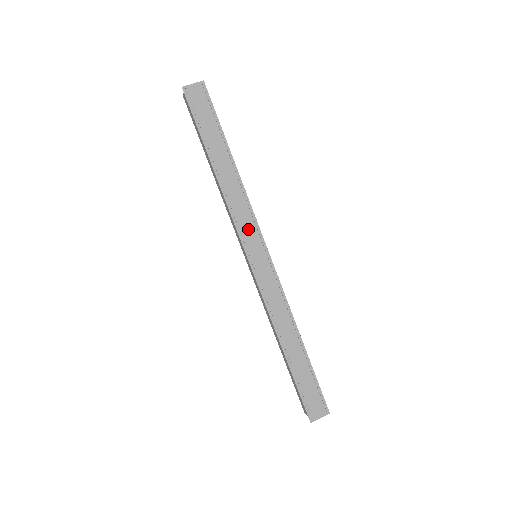
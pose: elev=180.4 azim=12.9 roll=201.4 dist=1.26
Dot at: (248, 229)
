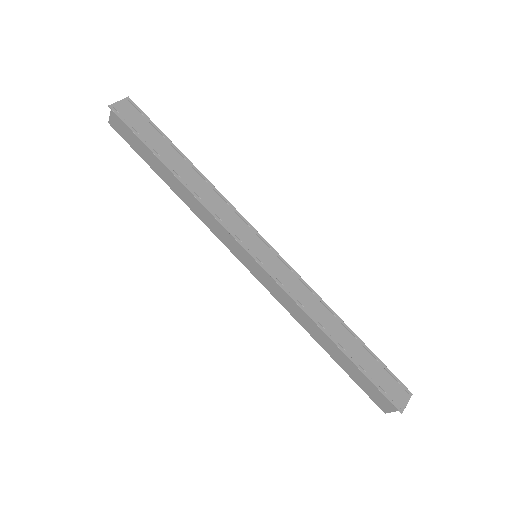
Dot at: (238, 227)
